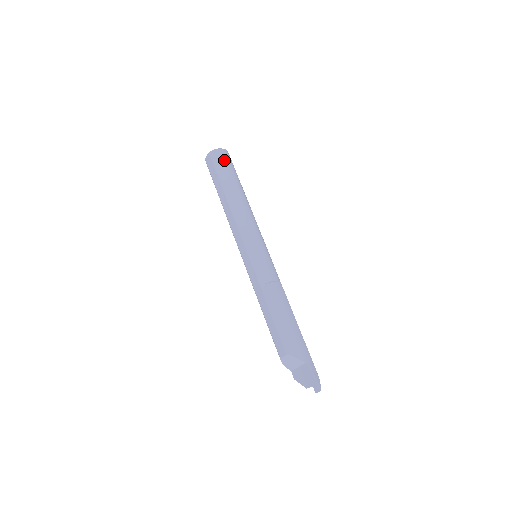
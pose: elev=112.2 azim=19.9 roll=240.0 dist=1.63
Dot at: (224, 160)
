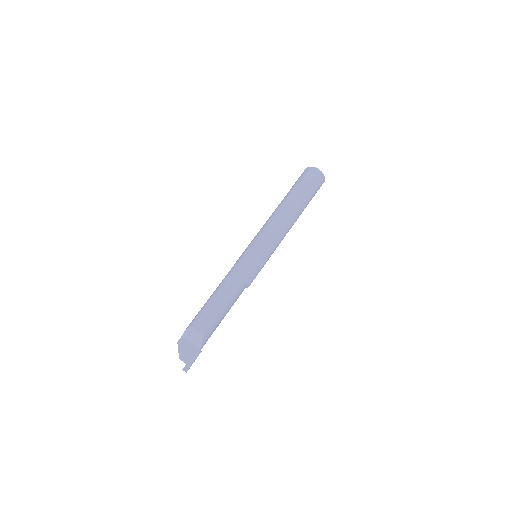
Dot at: (318, 188)
